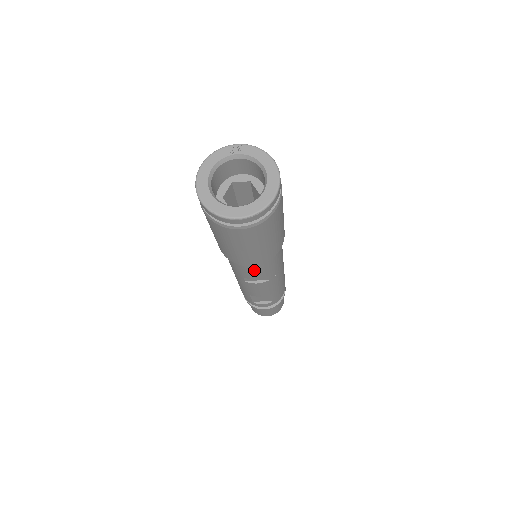
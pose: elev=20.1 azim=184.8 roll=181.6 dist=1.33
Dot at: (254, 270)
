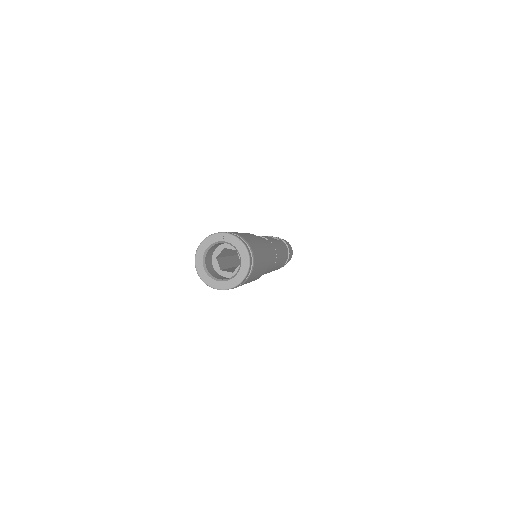
Dot at: occluded
